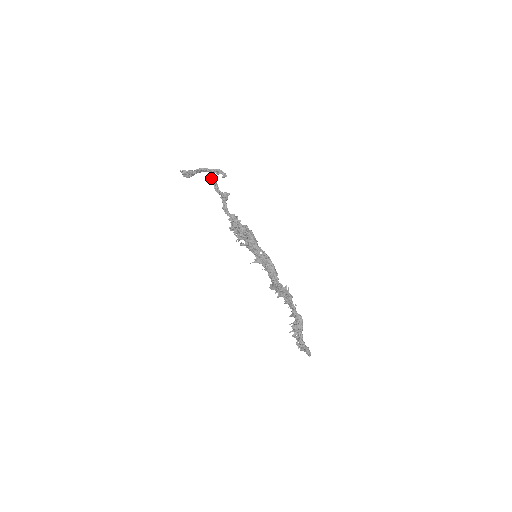
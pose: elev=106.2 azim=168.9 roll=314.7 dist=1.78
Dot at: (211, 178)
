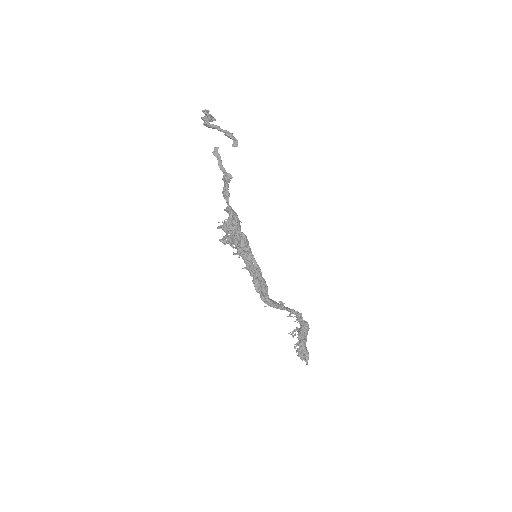
Dot at: (215, 148)
